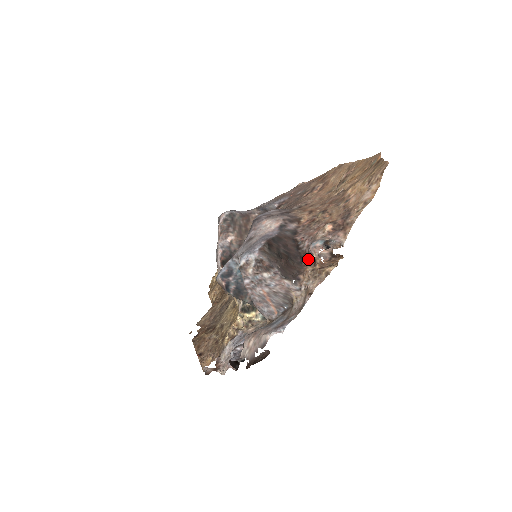
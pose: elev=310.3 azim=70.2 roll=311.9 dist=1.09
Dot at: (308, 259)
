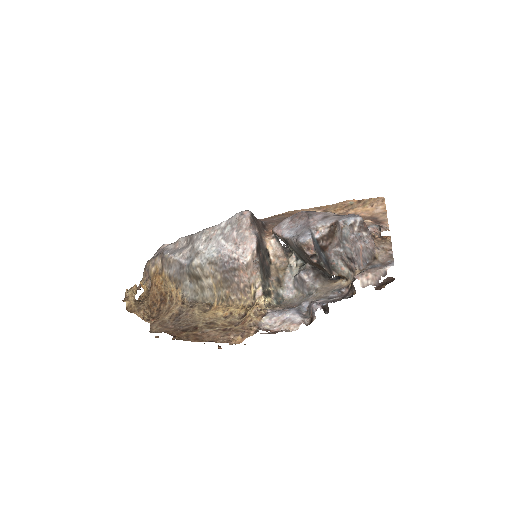
Dot at: occluded
